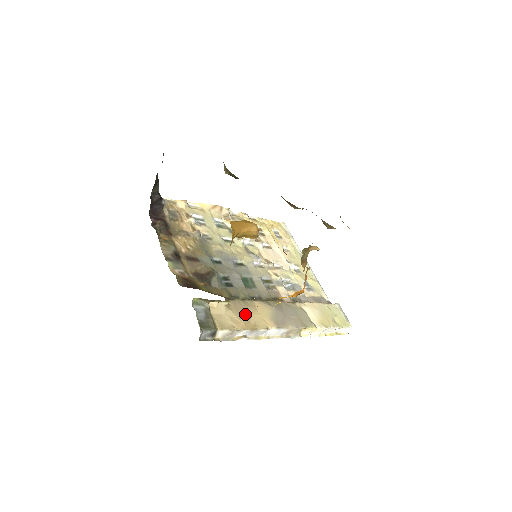
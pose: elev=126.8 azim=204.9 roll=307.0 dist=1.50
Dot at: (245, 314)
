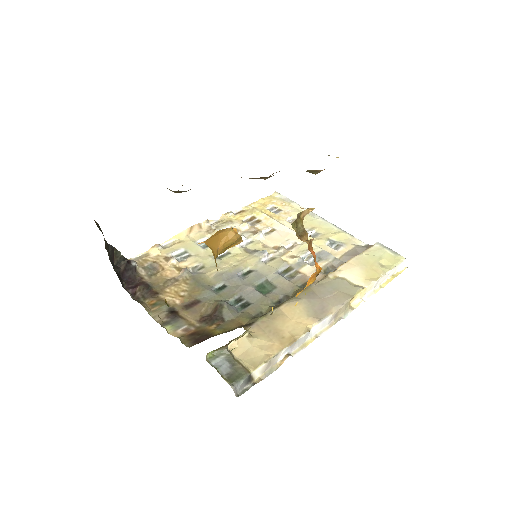
Dot at: (275, 331)
